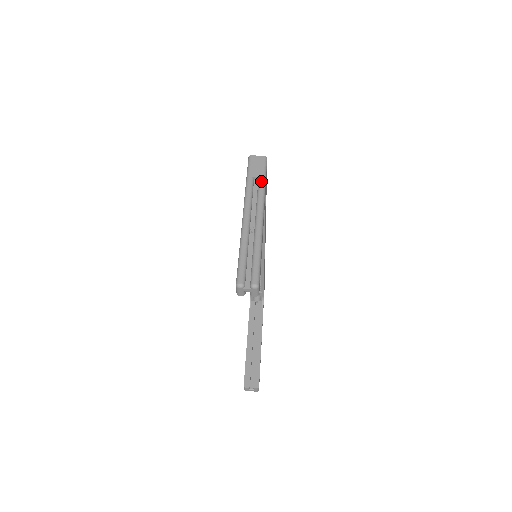
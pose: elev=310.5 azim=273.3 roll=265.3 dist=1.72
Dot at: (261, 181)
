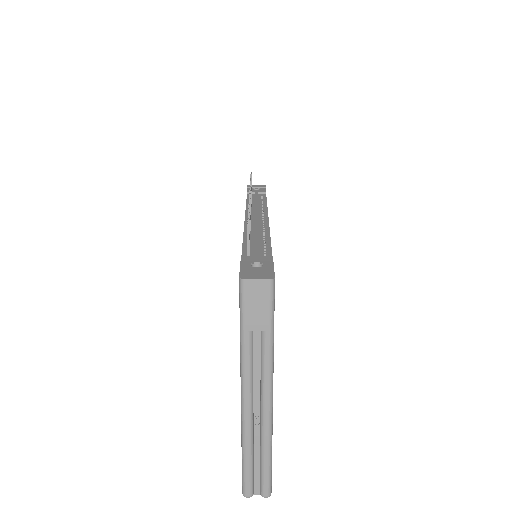
Dot at: (266, 339)
